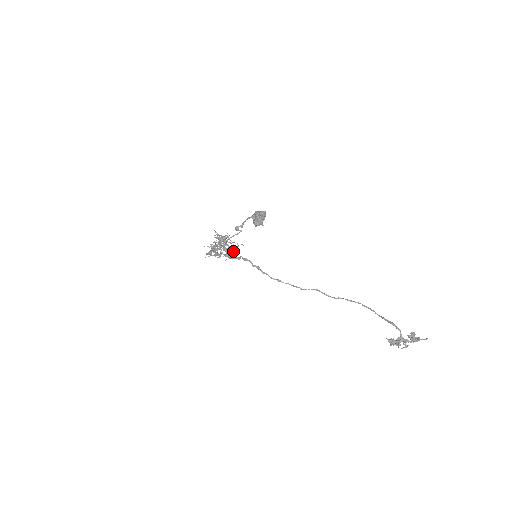
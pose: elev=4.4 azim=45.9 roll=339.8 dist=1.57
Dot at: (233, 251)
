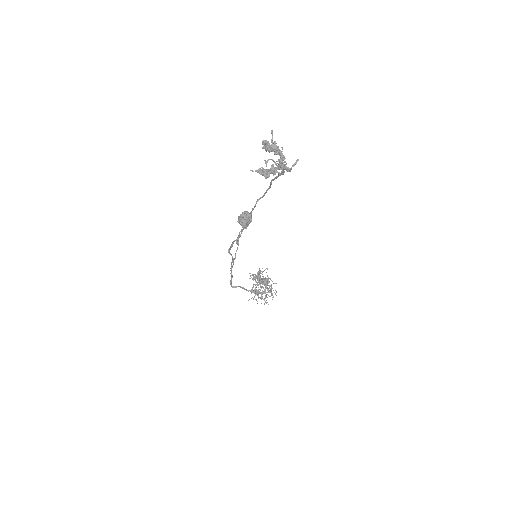
Dot at: (264, 281)
